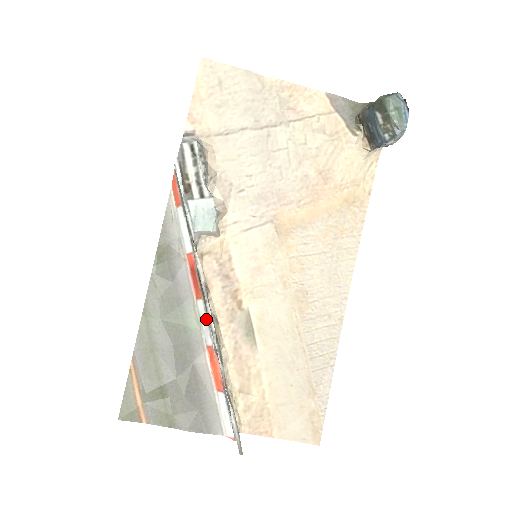
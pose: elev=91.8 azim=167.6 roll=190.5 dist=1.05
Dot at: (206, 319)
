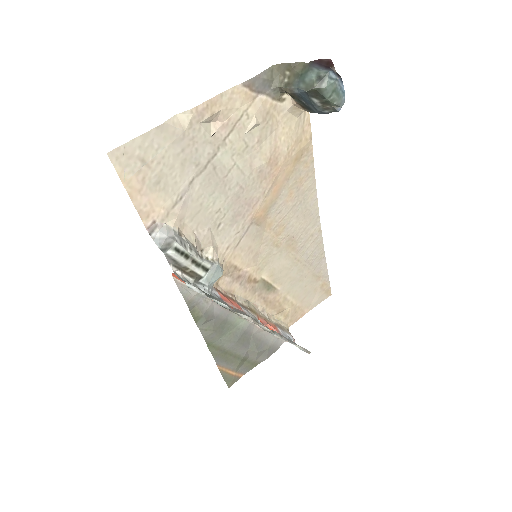
Dot at: occluded
